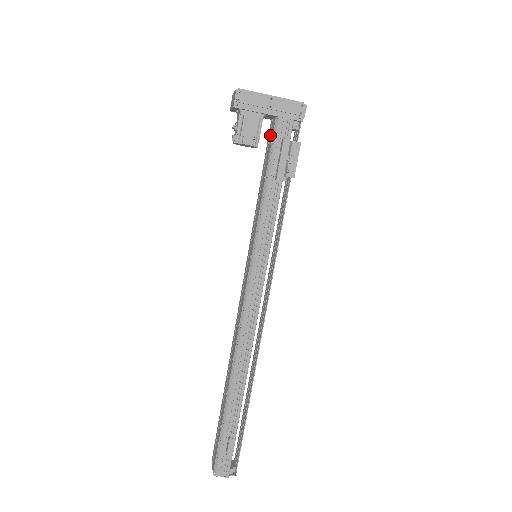
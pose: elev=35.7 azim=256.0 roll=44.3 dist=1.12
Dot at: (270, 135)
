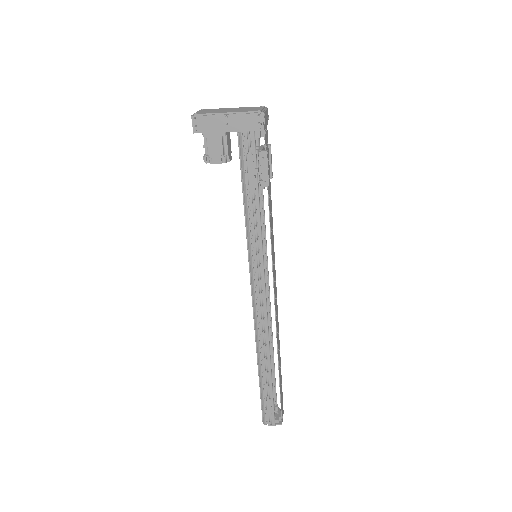
Dot at: occluded
